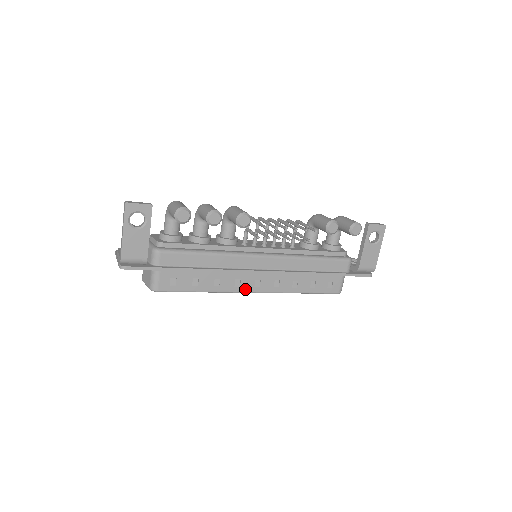
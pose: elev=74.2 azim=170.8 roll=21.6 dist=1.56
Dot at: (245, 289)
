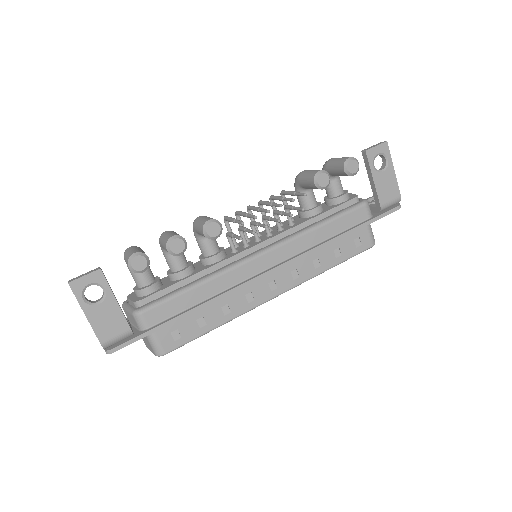
Dot at: (262, 299)
